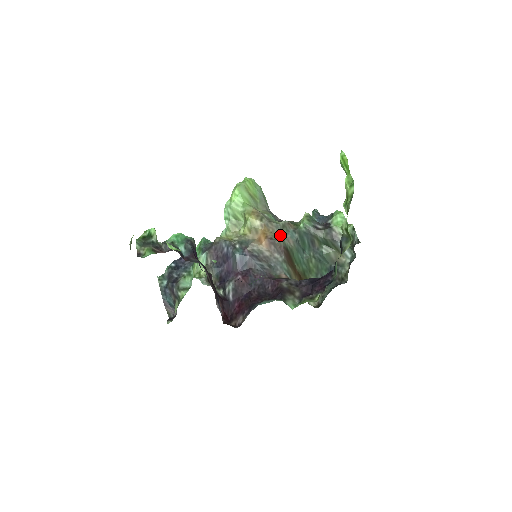
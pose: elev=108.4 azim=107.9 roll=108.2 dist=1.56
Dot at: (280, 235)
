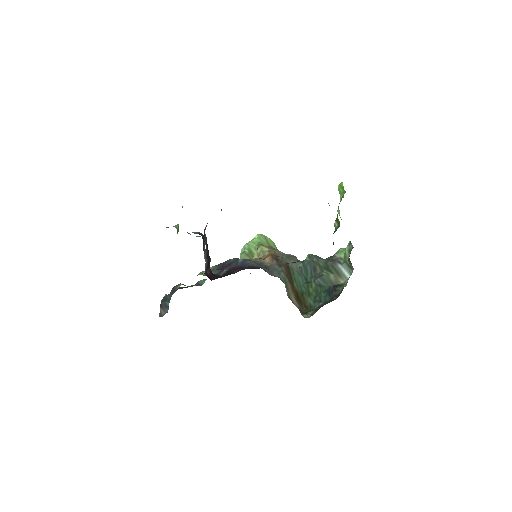
Dot at: occluded
